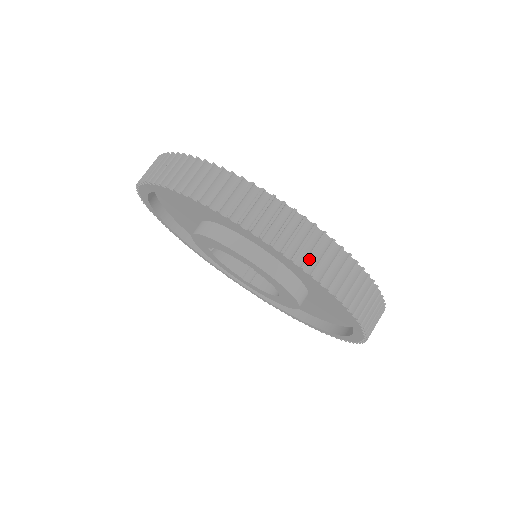
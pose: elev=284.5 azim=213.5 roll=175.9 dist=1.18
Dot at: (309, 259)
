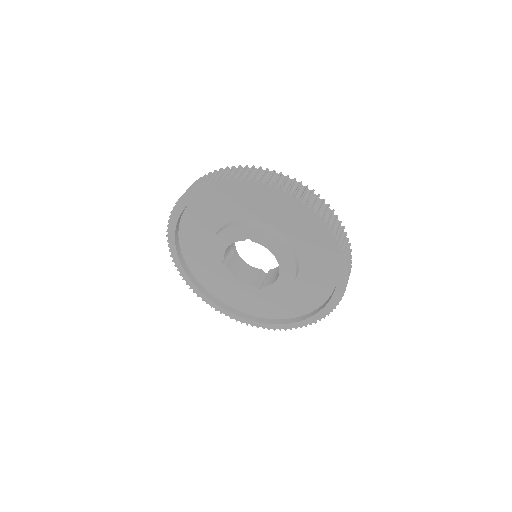
Dot at: (269, 179)
